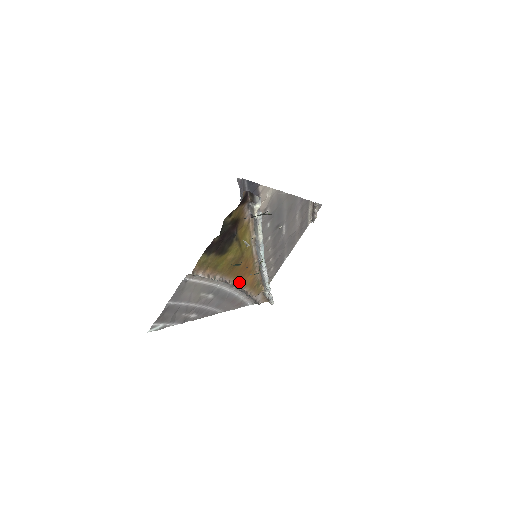
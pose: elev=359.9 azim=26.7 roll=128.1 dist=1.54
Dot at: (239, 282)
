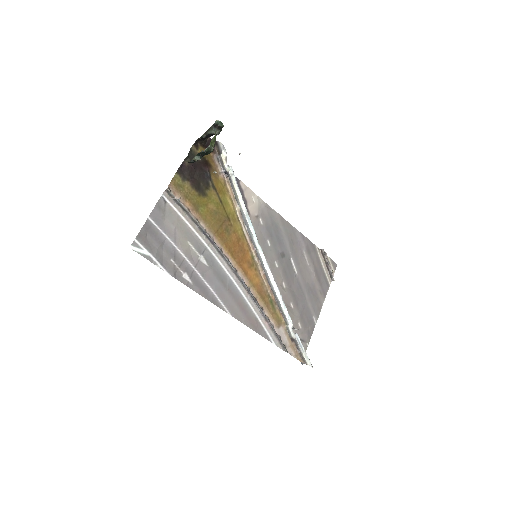
Dot at: (237, 267)
